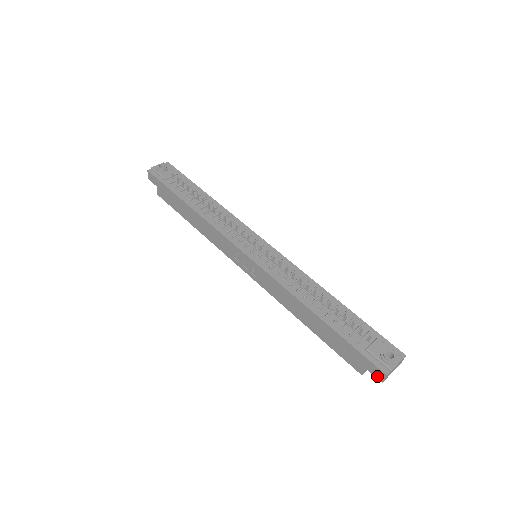
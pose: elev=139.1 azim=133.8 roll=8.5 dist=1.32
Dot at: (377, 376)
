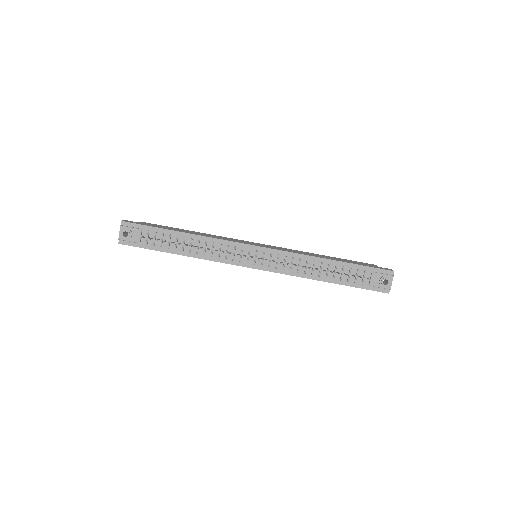
Dot at: occluded
